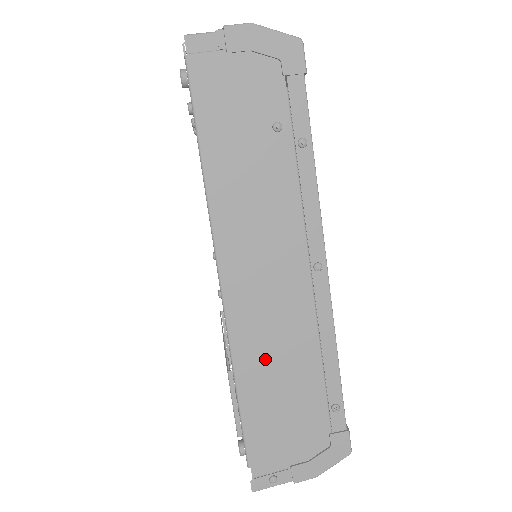
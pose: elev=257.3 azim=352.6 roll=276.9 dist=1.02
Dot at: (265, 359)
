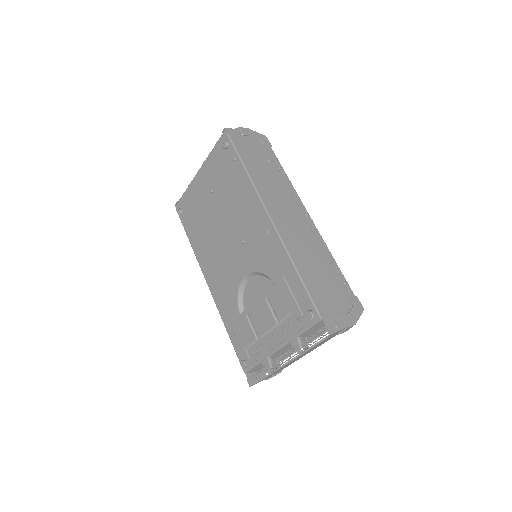
Dot at: (303, 255)
